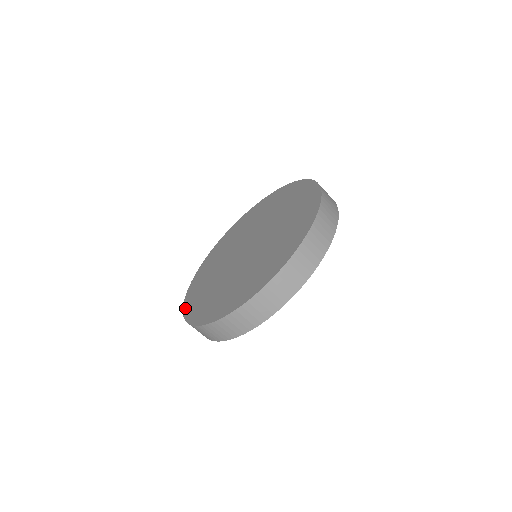
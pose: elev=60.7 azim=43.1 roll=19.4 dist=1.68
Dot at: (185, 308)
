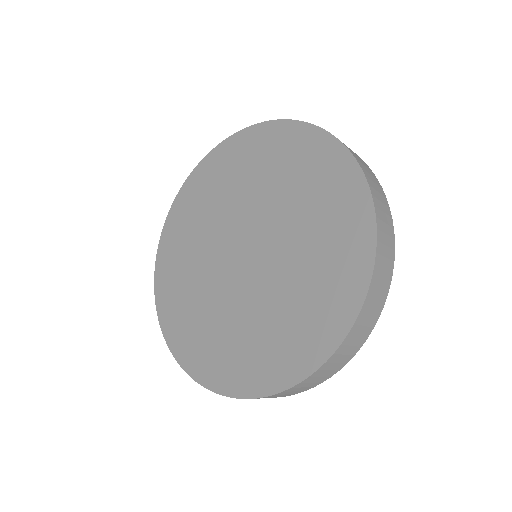
Dot at: (157, 266)
